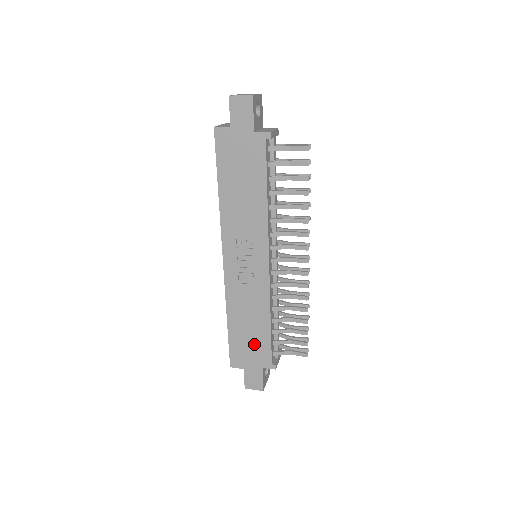
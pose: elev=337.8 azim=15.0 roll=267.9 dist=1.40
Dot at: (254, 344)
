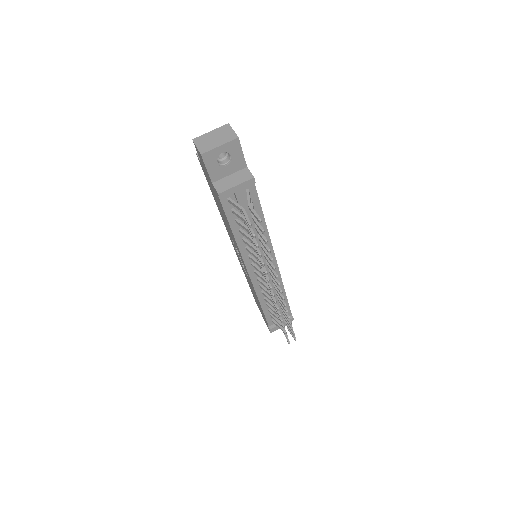
Dot at: (259, 306)
